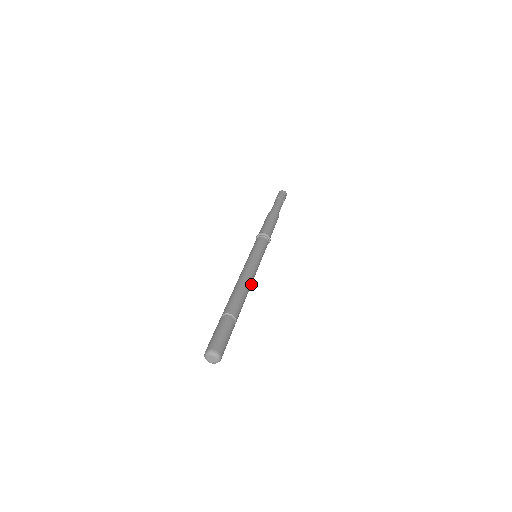
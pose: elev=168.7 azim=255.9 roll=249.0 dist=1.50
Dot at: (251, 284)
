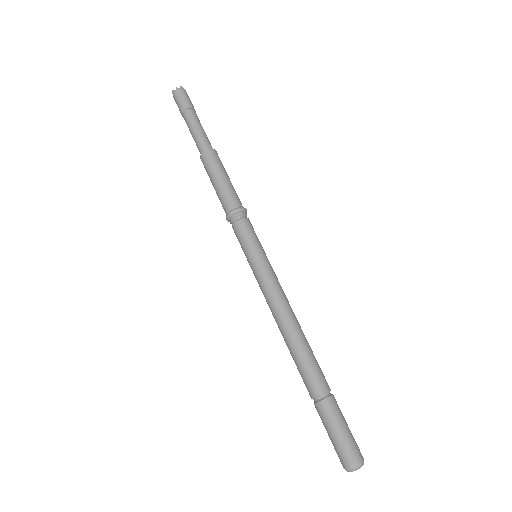
Dot at: occluded
